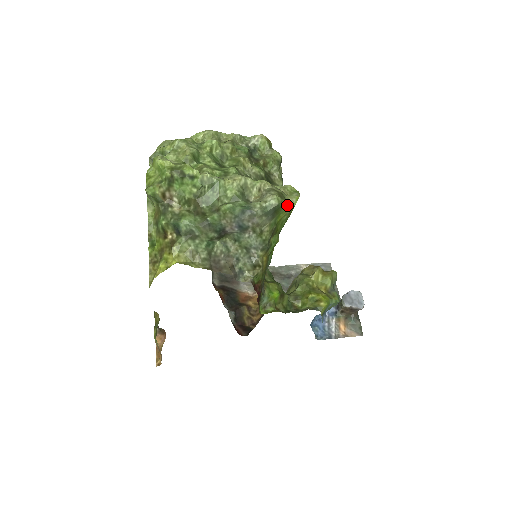
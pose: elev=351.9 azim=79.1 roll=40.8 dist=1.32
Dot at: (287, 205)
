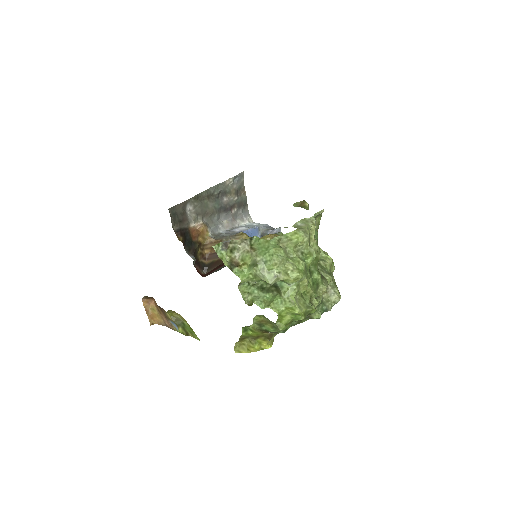
Dot at: occluded
